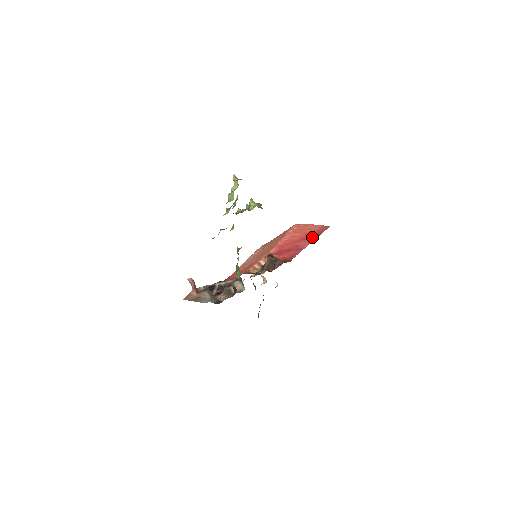
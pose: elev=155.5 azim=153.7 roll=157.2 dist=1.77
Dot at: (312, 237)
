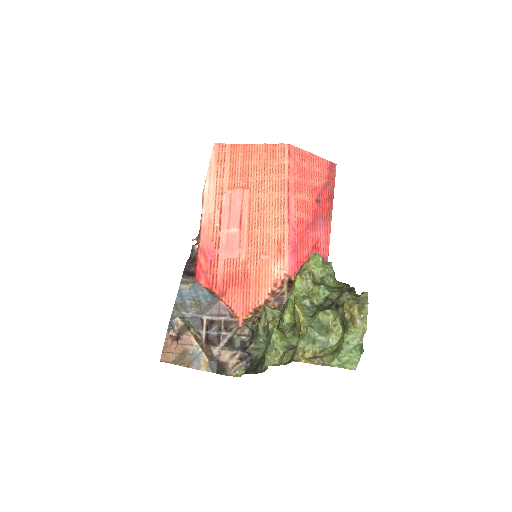
Dot at: (326, 211)
